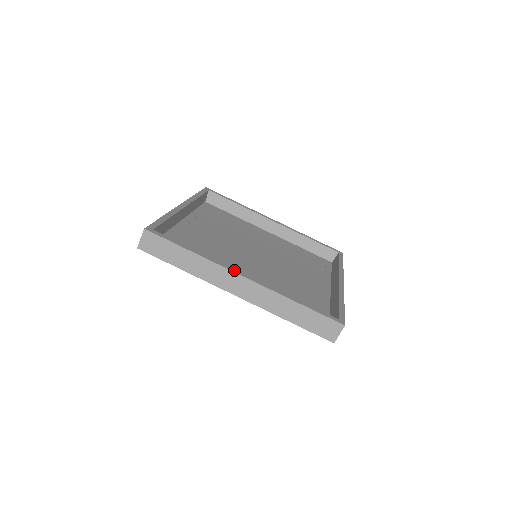
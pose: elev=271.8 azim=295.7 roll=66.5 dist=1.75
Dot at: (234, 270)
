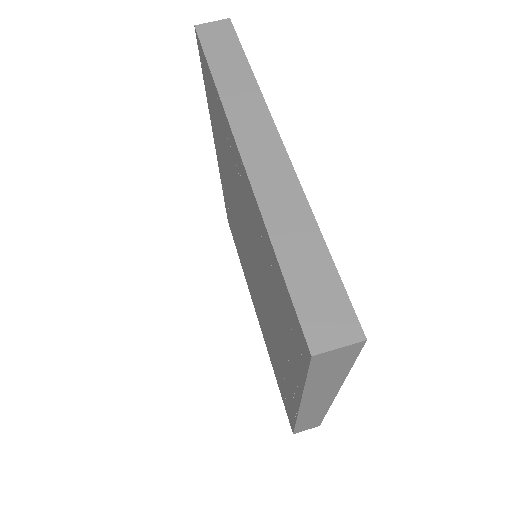
Dot at: (276, 130)
